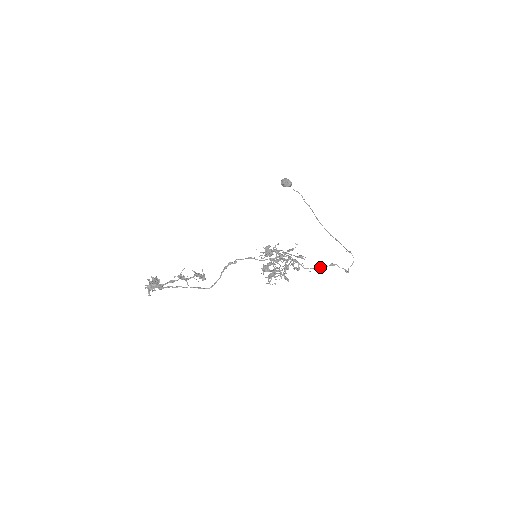
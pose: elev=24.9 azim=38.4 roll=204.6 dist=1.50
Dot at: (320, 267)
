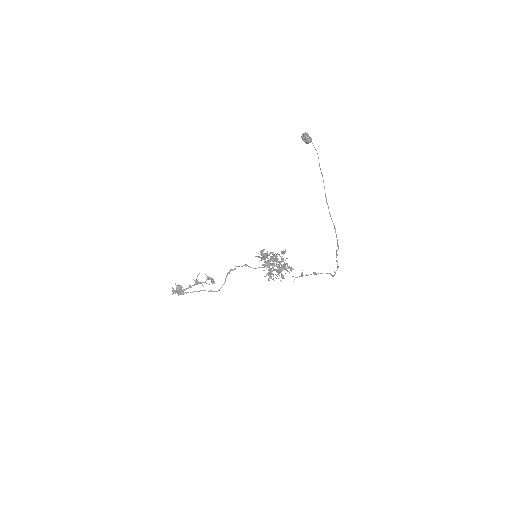
Dot at: occluded
